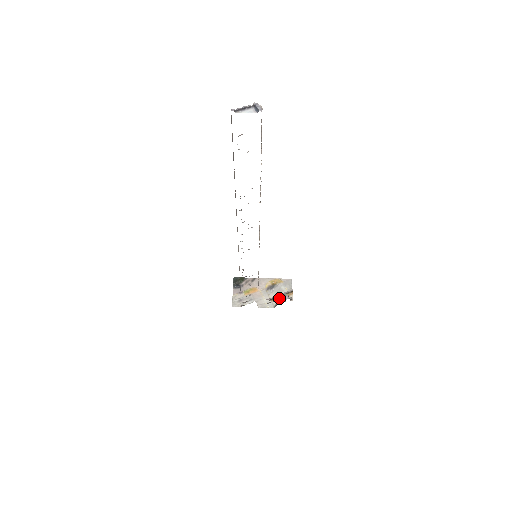
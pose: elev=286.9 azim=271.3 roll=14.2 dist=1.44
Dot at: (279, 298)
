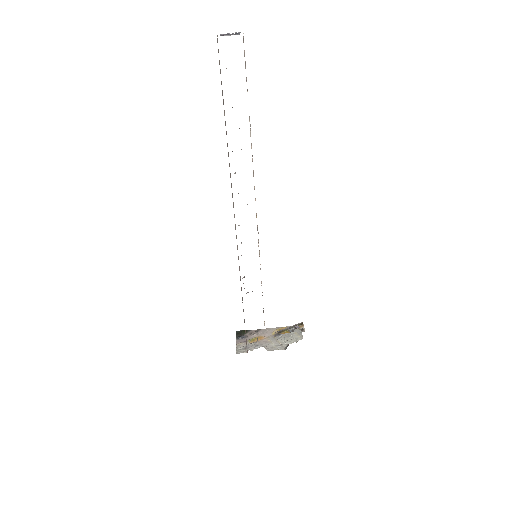
Dot at: (289, 330)
